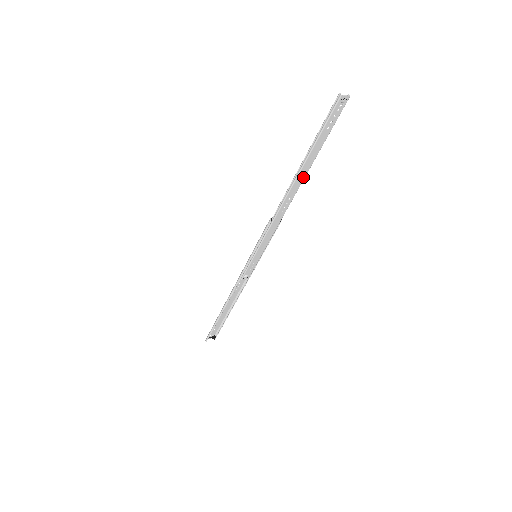
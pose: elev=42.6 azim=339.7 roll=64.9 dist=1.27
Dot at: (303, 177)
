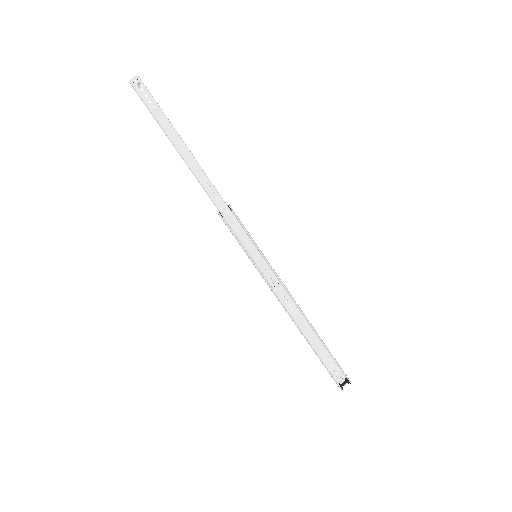
Dot at: (191, 157)
